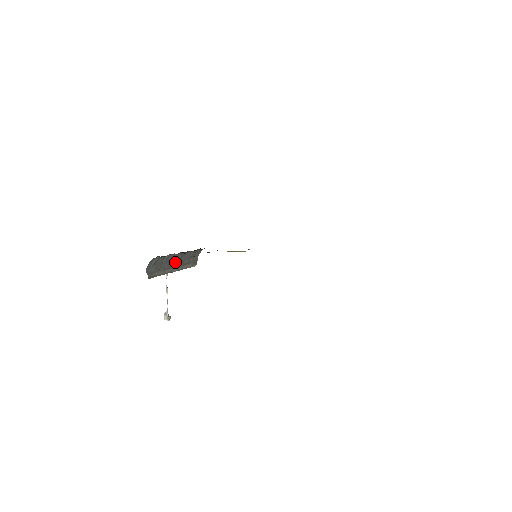
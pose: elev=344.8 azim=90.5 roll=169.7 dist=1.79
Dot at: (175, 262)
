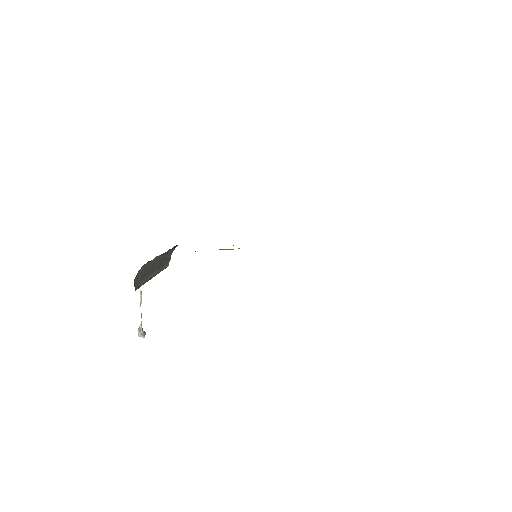
Dot at: (155, 265)
